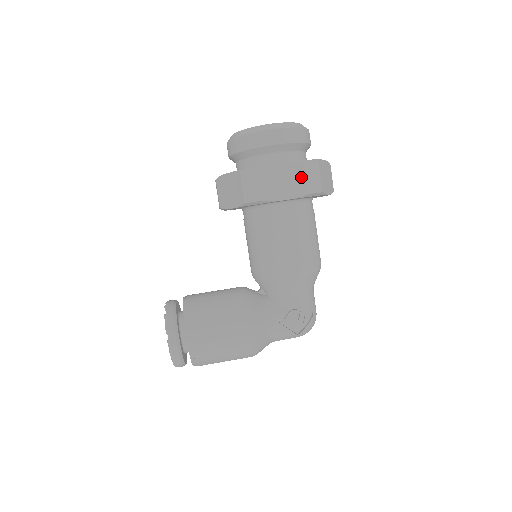
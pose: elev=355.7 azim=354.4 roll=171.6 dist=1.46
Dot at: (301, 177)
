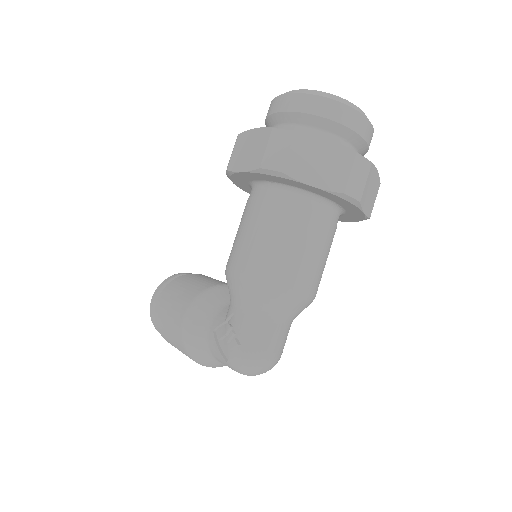
Dot at: (263, 146)
